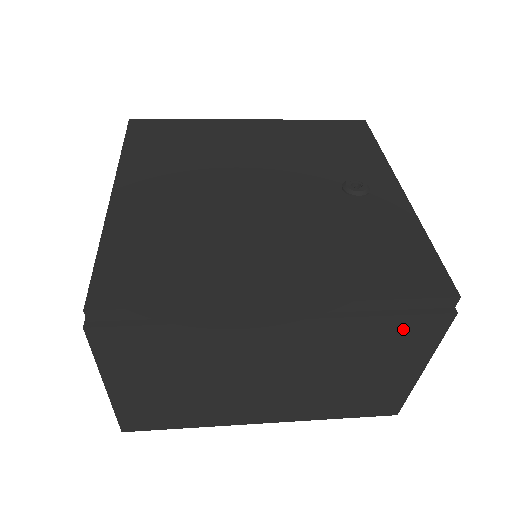
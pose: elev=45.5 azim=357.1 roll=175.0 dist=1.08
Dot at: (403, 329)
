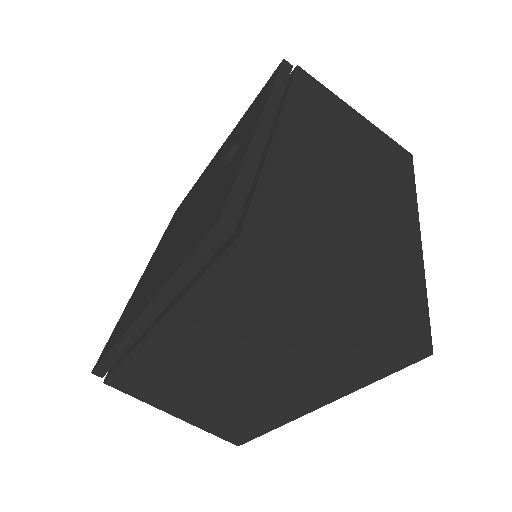
Dot at: (234, 278)
